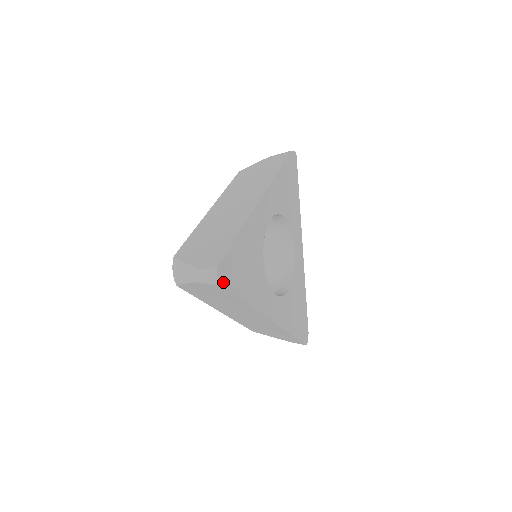
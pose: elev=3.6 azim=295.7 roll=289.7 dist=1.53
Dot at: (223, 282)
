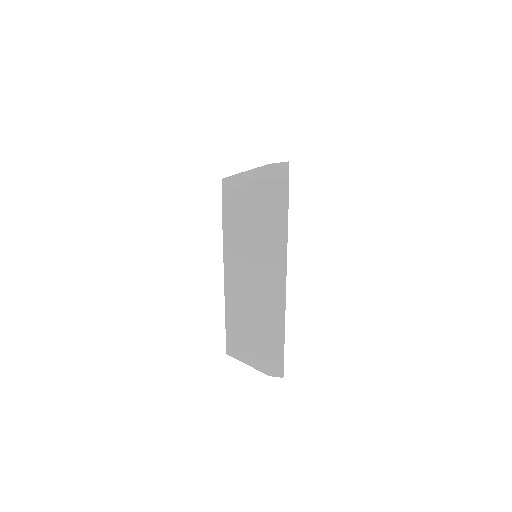
Dot at: occluded
